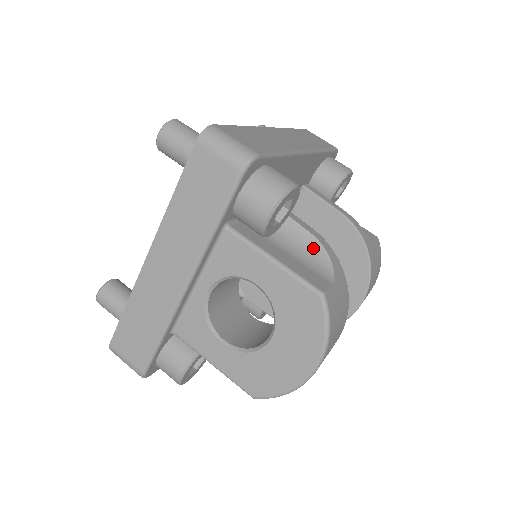
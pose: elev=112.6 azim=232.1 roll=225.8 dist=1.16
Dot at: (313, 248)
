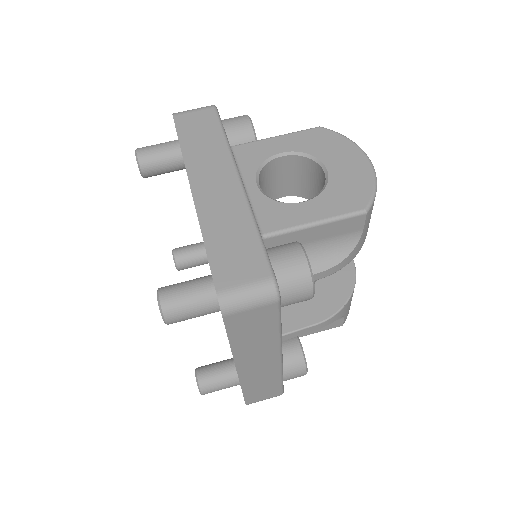
Dot at: occluded
